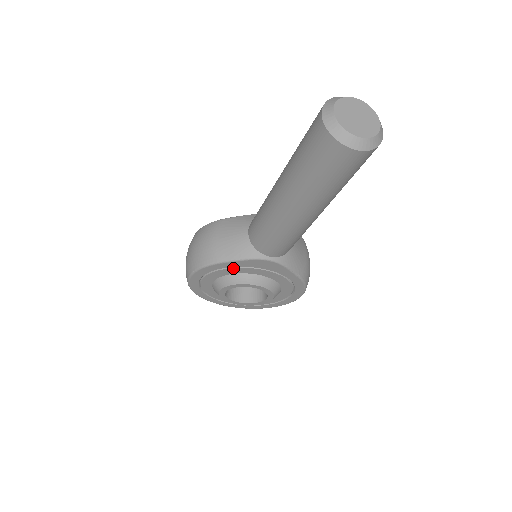
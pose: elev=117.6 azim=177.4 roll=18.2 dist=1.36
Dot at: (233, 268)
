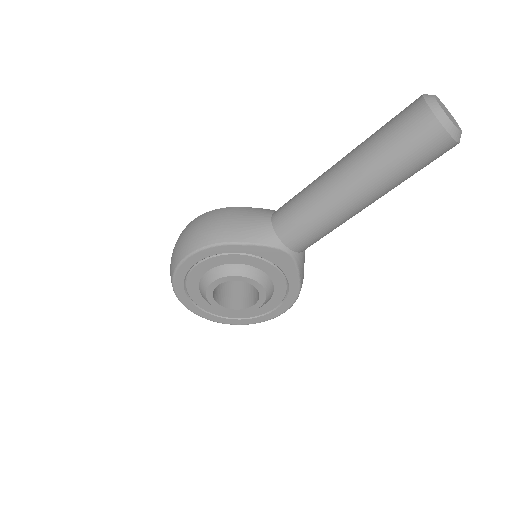
Dot at: (243, 255)
